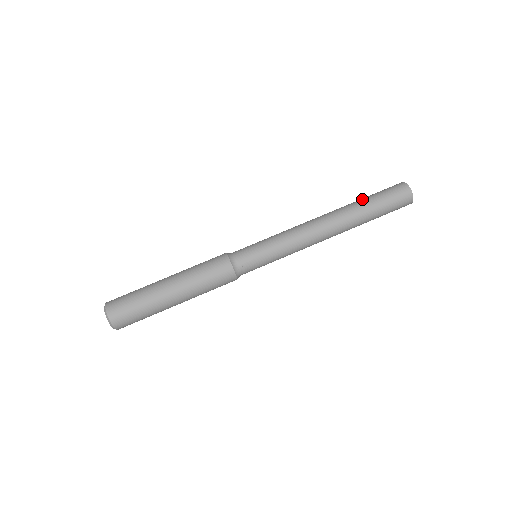
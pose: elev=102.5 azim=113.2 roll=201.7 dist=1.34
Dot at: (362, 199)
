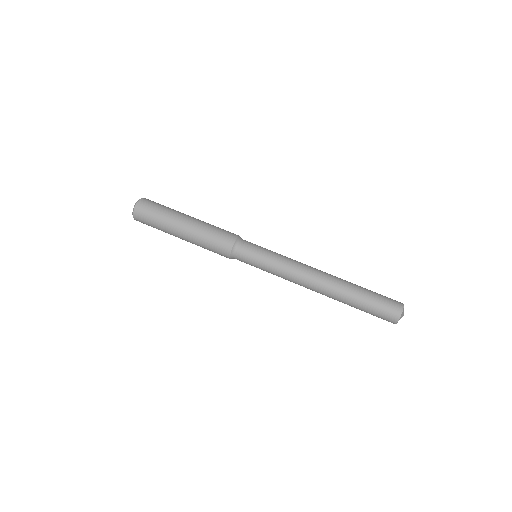
Dot at: (361, 290)
